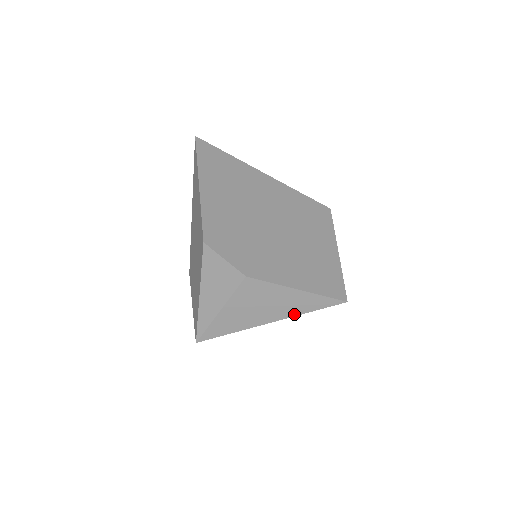
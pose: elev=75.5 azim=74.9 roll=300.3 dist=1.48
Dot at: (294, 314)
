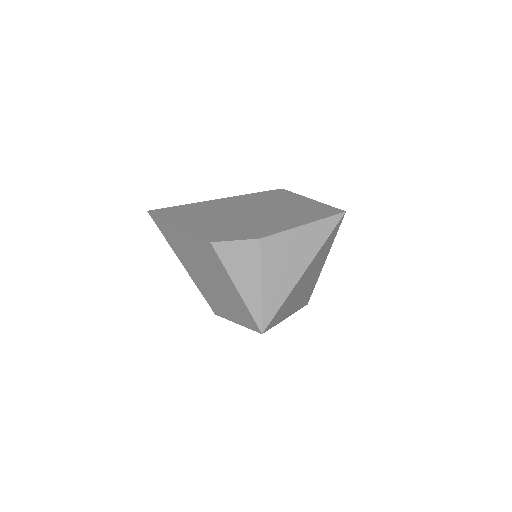
Dot at: (317, 250)
